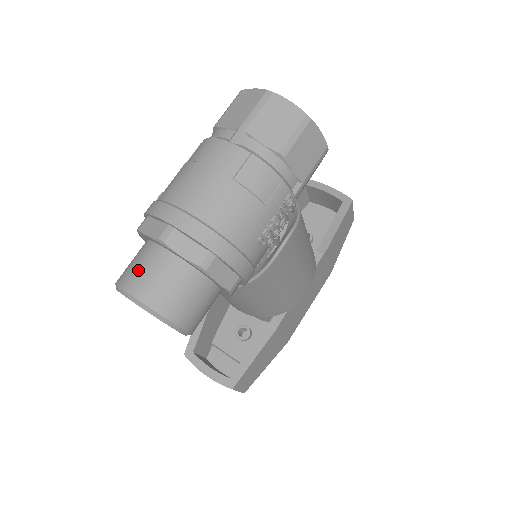
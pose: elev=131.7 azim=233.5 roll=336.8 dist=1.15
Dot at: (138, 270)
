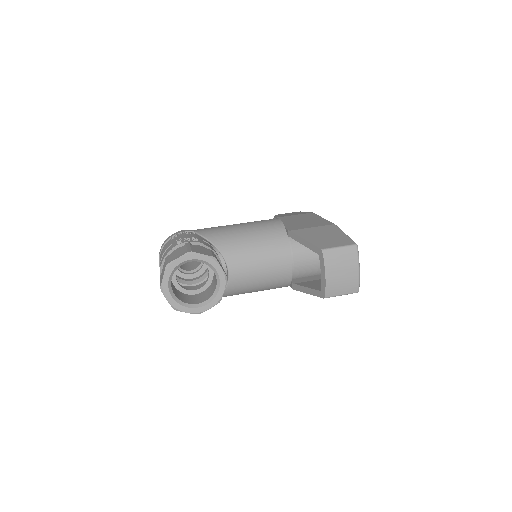
Dot at: occluded
